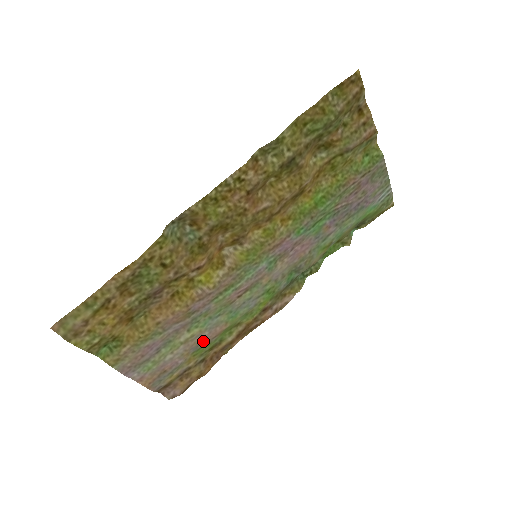
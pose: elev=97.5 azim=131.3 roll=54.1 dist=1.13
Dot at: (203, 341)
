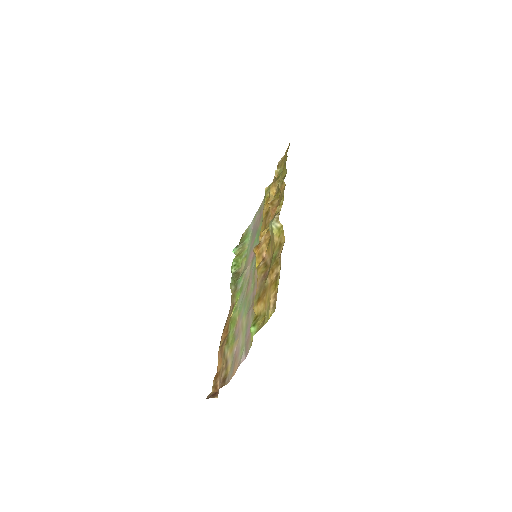
Dot at: (238, 330)
